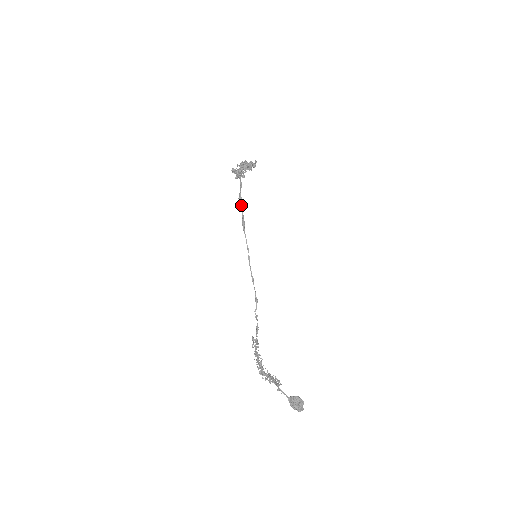
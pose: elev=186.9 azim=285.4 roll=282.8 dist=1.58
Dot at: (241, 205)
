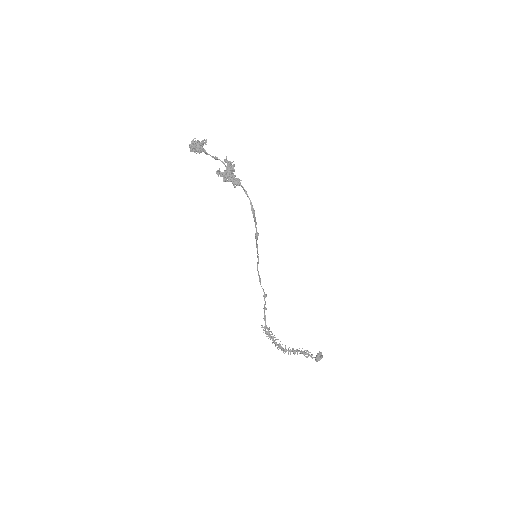
Dot at: (255, 219)
